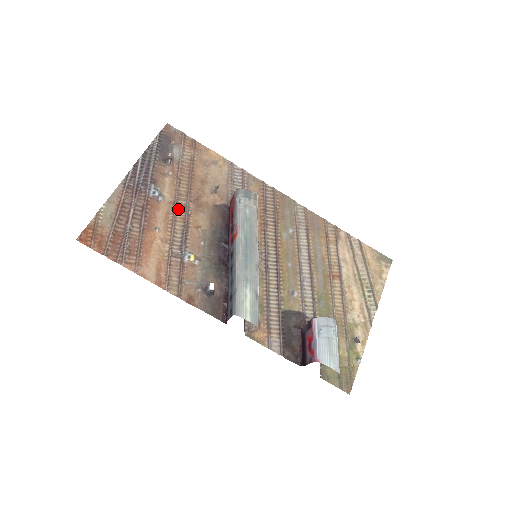
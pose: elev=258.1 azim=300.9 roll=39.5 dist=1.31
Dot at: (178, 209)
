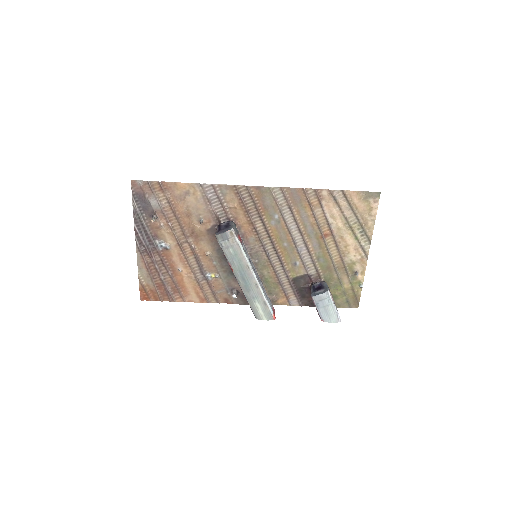
Dot at: (184, 247)
